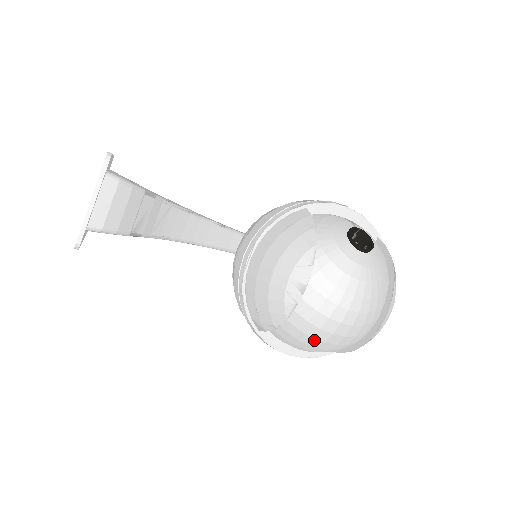
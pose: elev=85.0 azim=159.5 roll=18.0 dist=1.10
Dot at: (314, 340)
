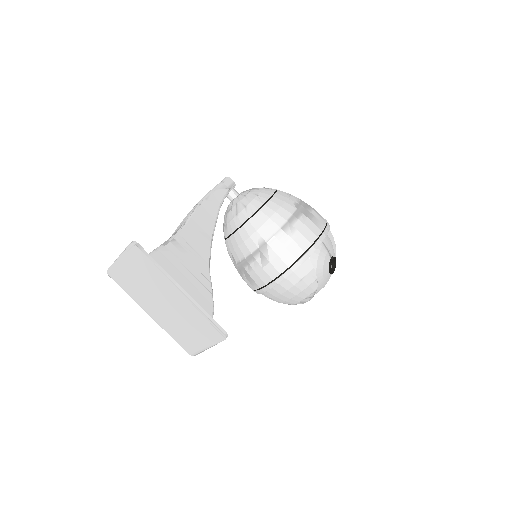
Dot at: occluded
